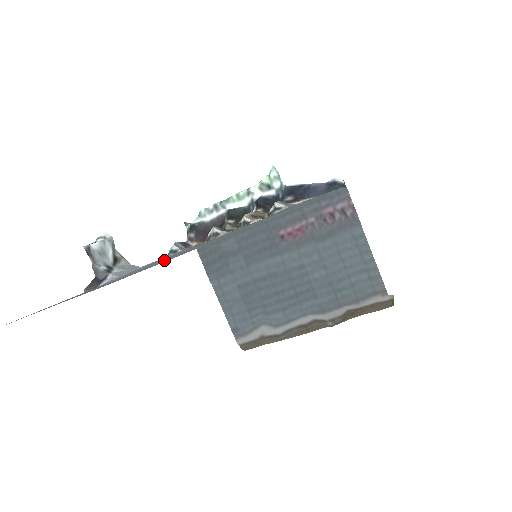
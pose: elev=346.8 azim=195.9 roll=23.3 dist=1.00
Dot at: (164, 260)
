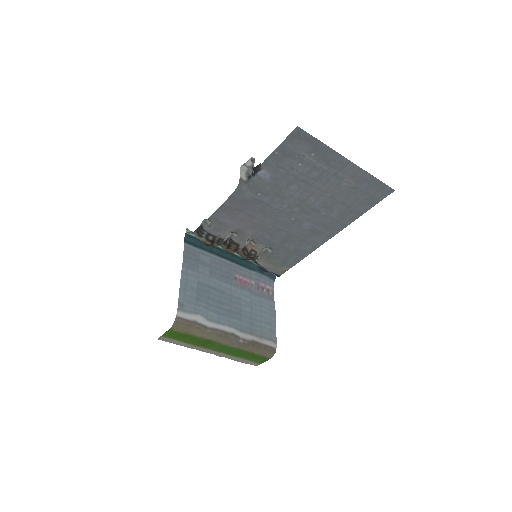
Dot at: (298, 189)
